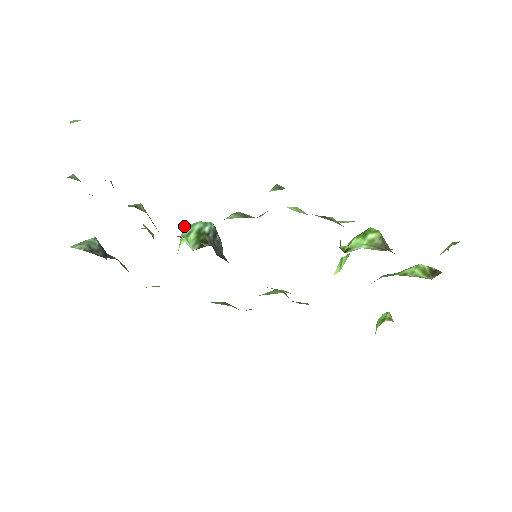
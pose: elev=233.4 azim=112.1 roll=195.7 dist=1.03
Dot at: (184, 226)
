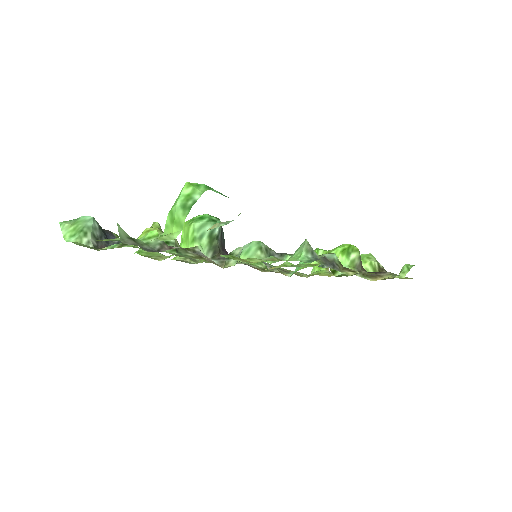
Dot at: (193, 223)
